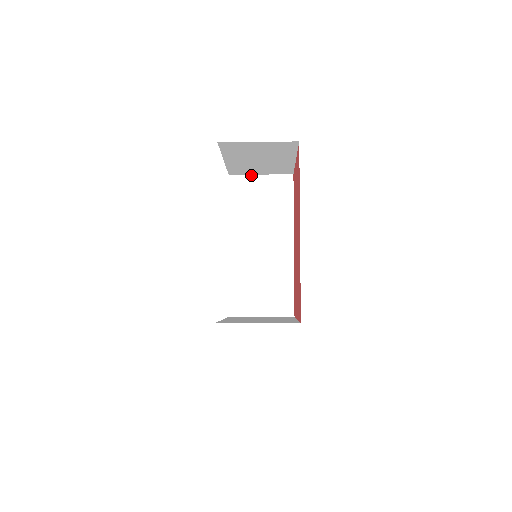
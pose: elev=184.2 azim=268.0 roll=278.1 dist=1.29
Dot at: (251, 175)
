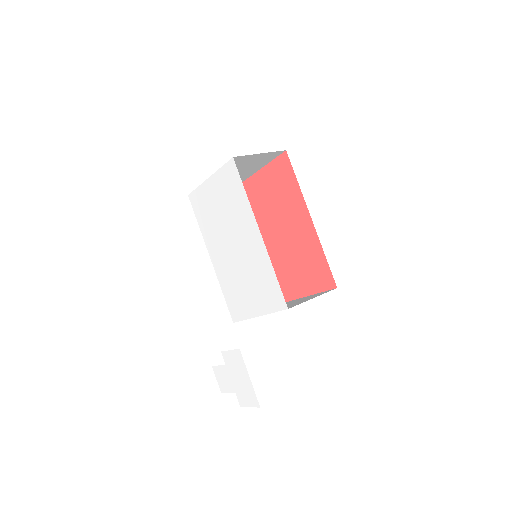
Dot at: occluded
